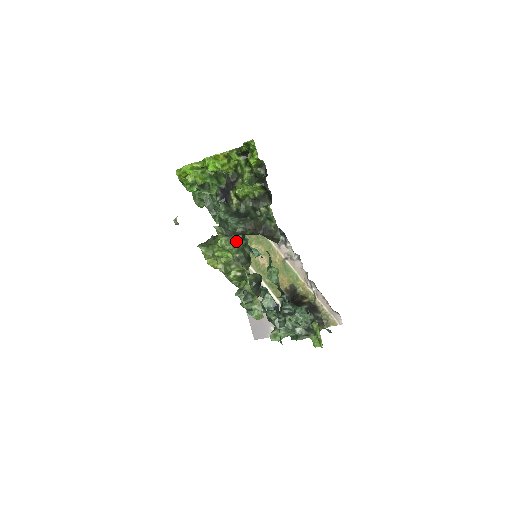
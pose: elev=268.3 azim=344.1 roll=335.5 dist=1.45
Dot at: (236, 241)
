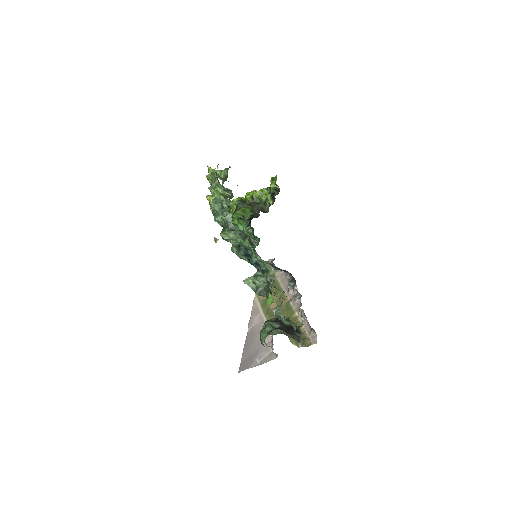
Dot at: (226, 171)
